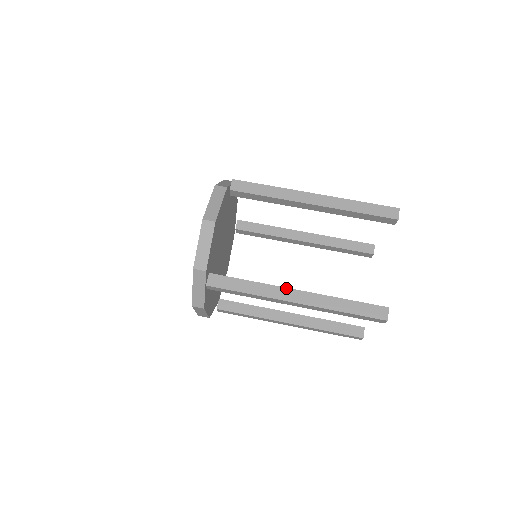
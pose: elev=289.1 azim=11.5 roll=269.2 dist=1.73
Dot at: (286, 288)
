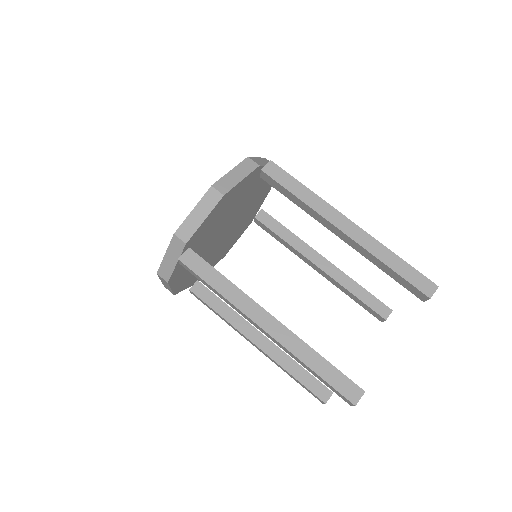
Dot at: (262, 308)
